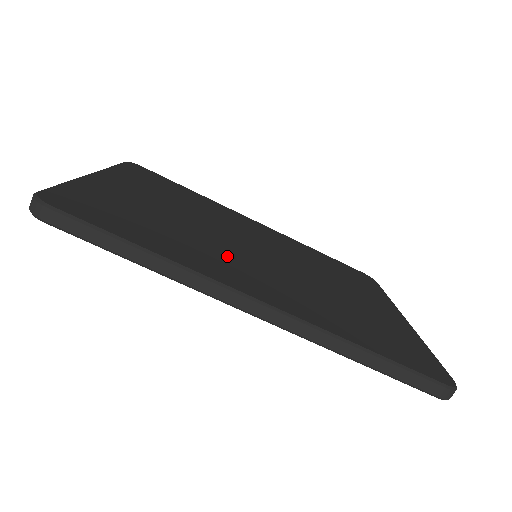
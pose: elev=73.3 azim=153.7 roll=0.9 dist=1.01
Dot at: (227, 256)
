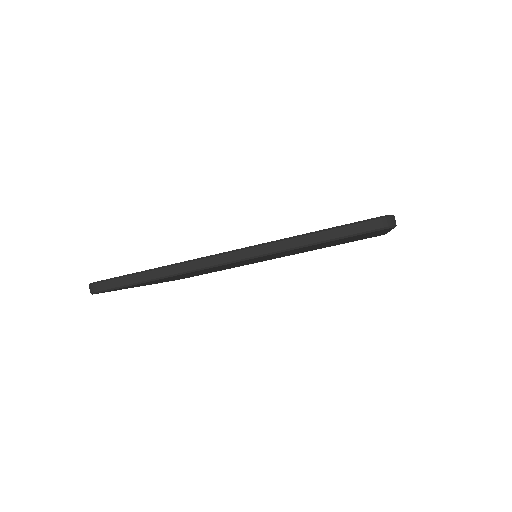
Dot at: occluded
